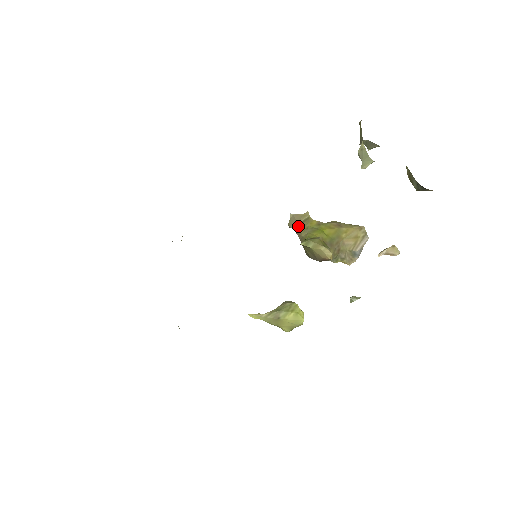
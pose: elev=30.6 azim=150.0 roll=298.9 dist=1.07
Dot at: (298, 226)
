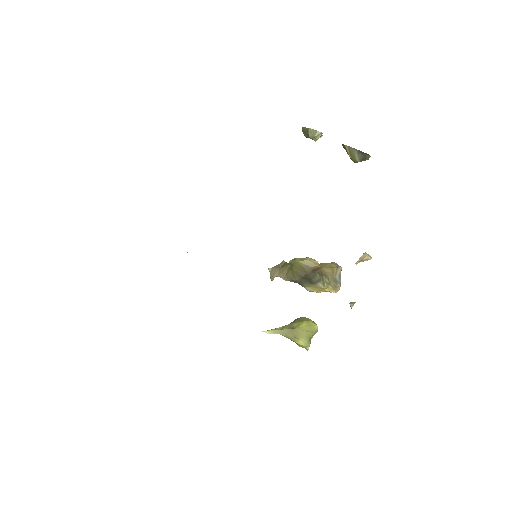
Dot at: (280, 269)
